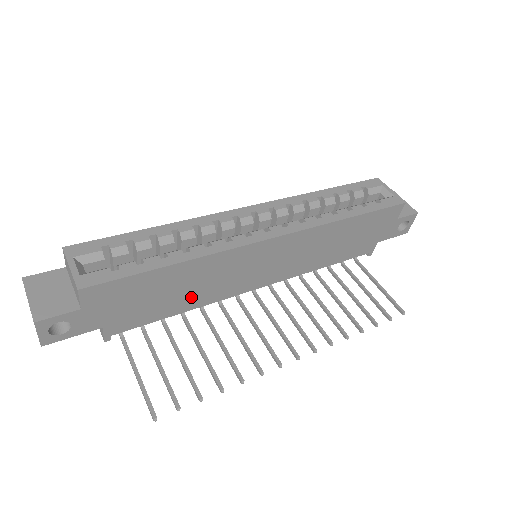
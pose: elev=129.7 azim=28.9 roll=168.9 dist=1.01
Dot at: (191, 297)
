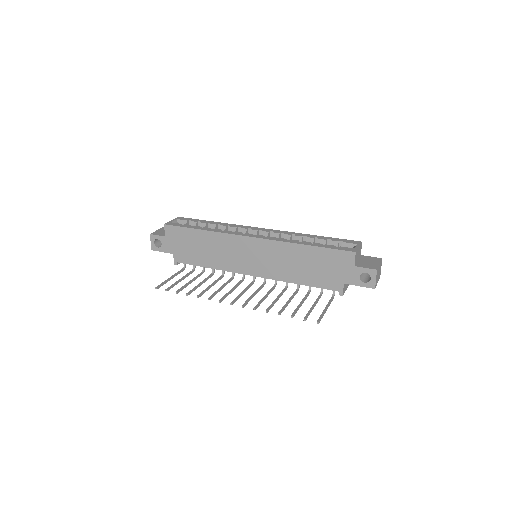
Dot at: (212, 258)
